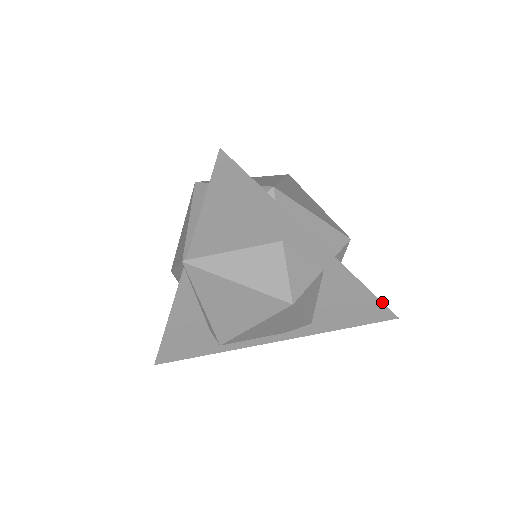
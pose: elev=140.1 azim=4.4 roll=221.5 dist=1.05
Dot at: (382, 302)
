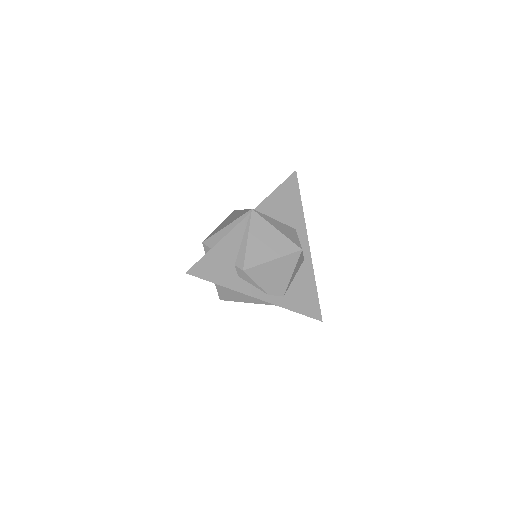
Dot at: occluded
